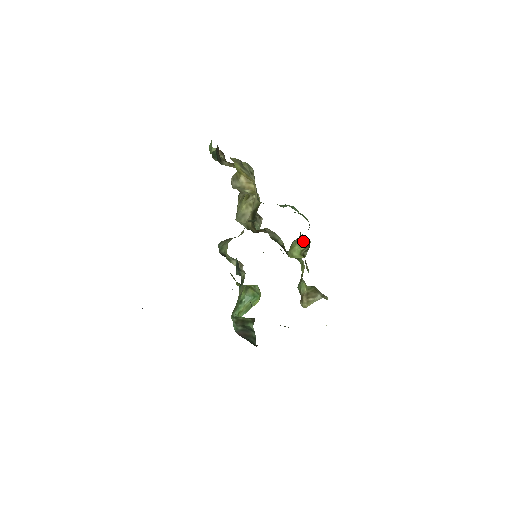
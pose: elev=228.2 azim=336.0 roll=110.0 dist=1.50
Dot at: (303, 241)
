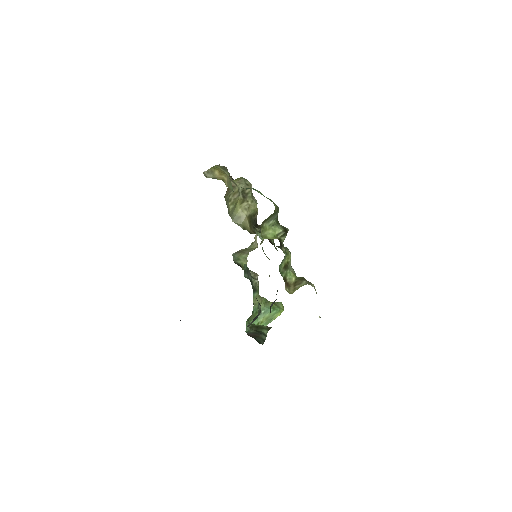
Dot at: (279, 227)
